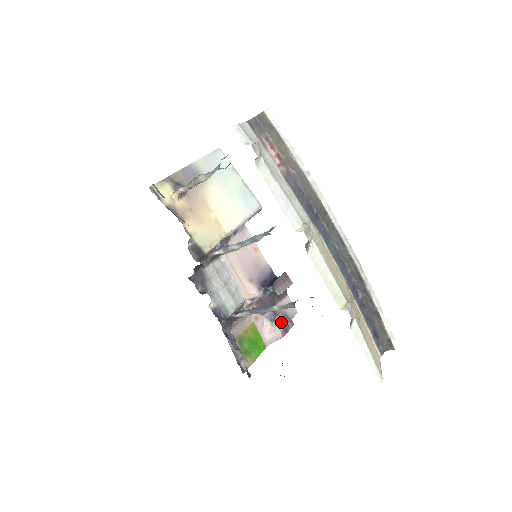
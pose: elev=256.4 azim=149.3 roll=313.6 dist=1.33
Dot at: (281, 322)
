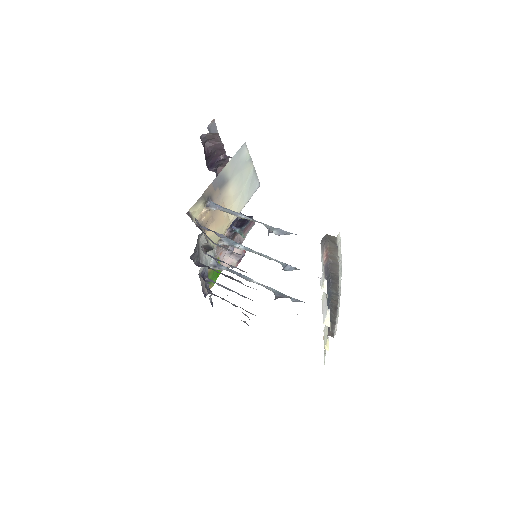
Dot at: occluded
